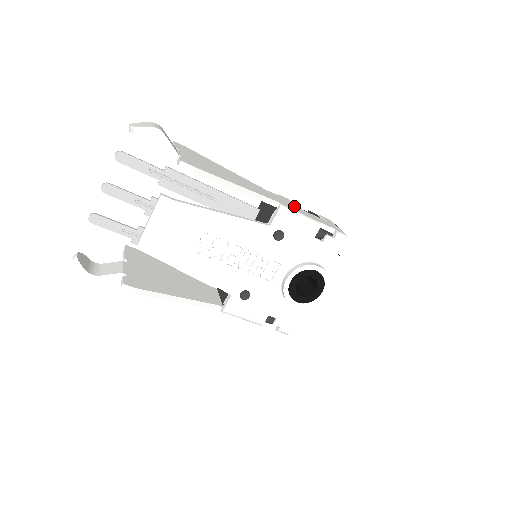
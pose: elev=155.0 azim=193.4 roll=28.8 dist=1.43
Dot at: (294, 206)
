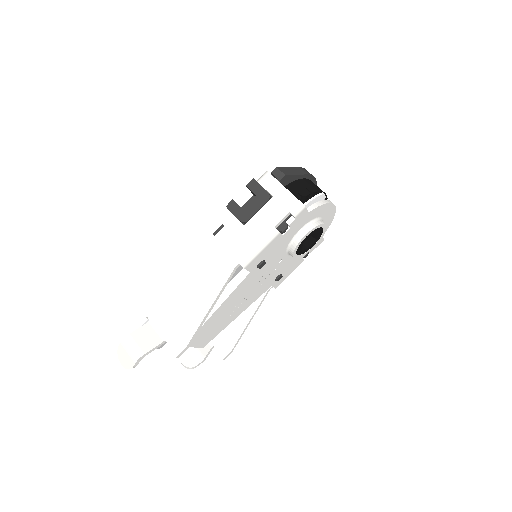
Dot at: (243, 231)
